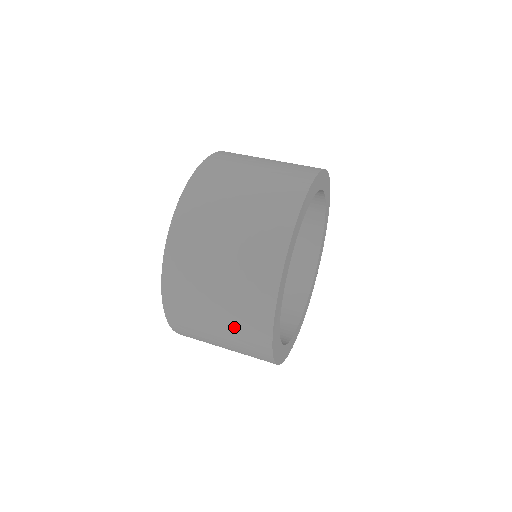
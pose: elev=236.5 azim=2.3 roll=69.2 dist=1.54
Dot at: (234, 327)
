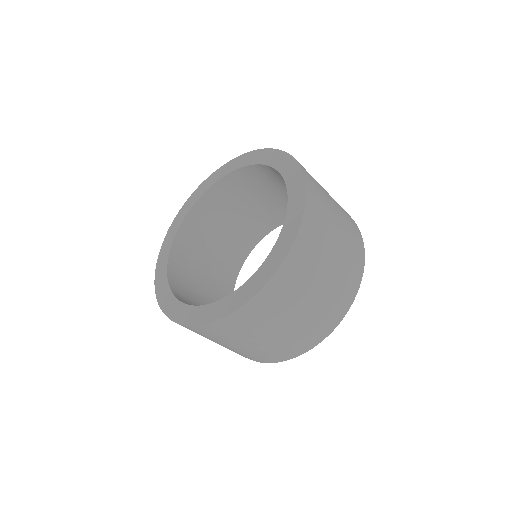
Dot at: (240, 351)
